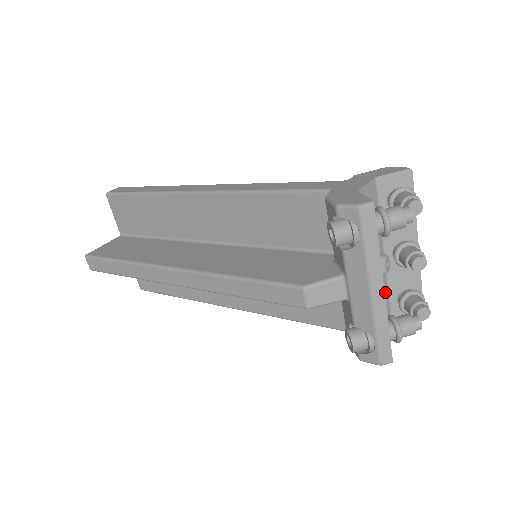
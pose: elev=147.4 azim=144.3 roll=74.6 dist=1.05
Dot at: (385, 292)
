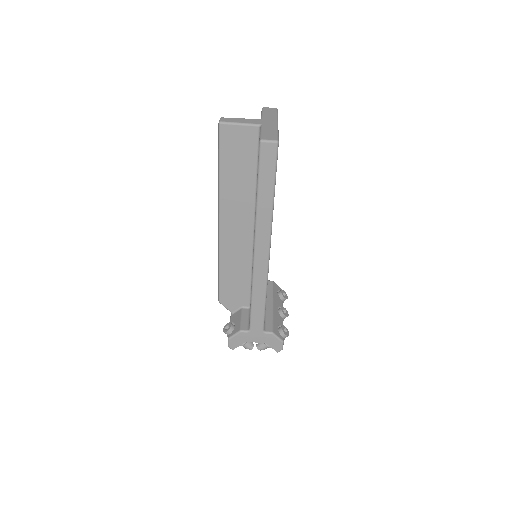
Dot at: occluded
